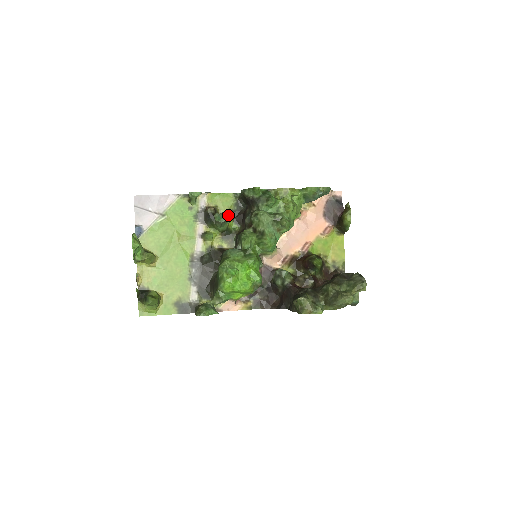
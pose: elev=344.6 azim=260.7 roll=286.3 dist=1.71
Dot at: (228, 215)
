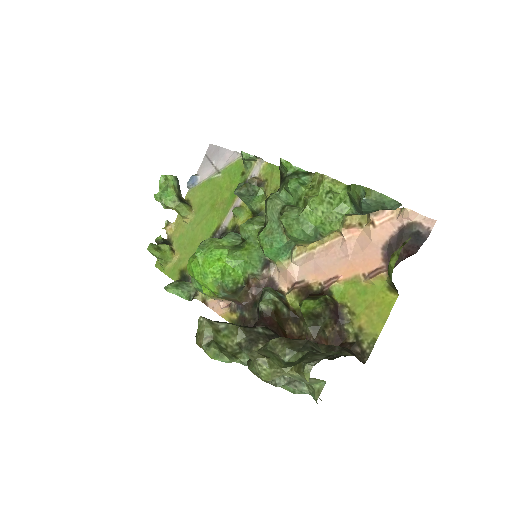
Dot at: (254, 190)
